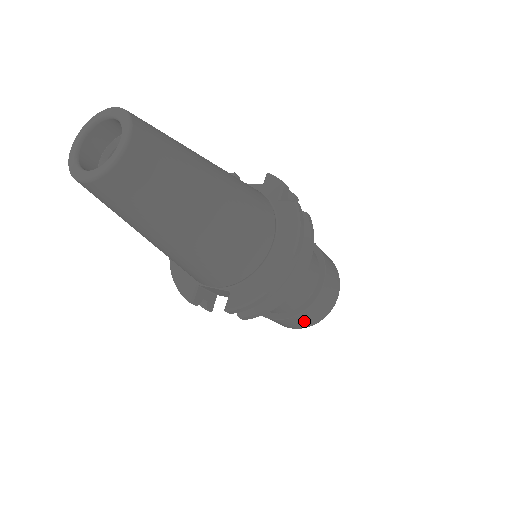
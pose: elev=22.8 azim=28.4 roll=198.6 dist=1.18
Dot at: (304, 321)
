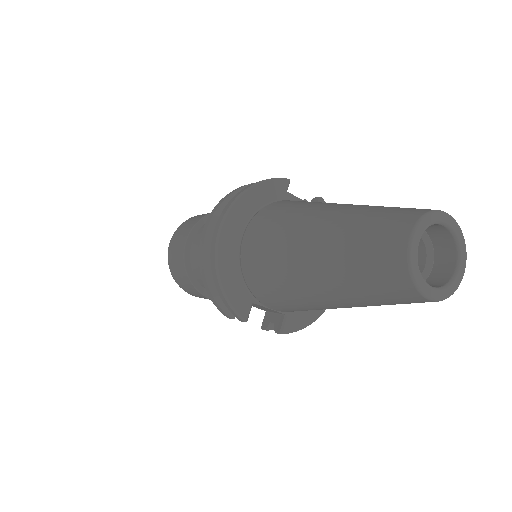
Dot at: occluded
